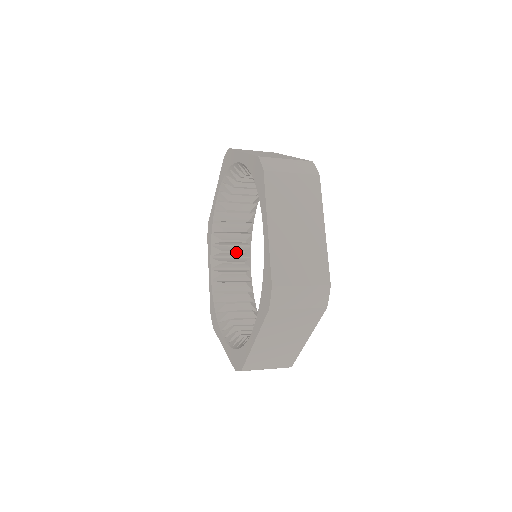
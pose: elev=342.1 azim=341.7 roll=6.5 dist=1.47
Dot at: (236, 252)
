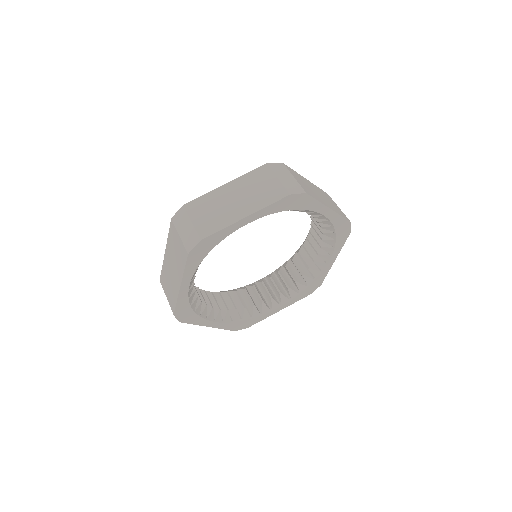
Dot at: (284, 281)
